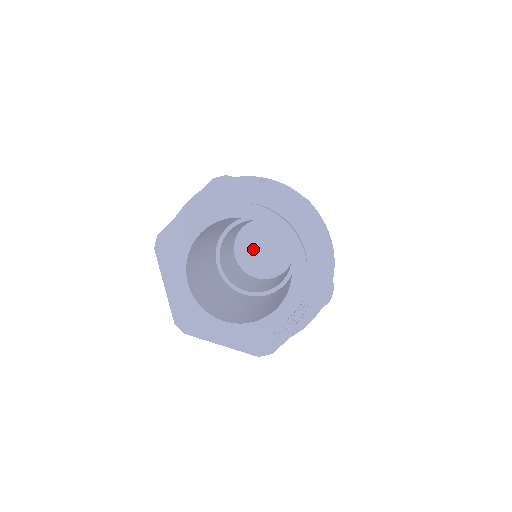
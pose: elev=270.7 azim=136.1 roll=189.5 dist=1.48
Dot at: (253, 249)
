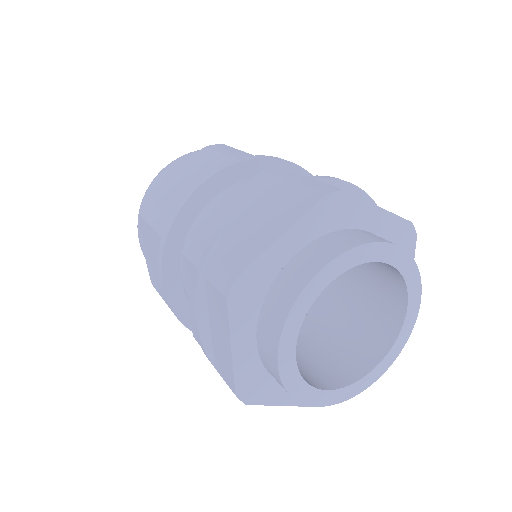
Dot at: occluded
